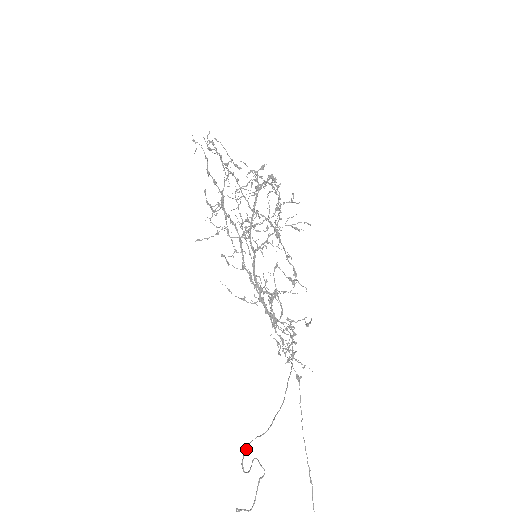
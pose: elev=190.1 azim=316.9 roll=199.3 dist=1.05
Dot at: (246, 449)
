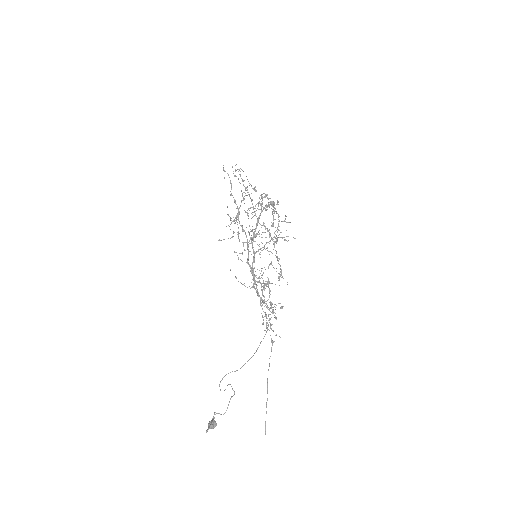
Dot at: (223, 377)
